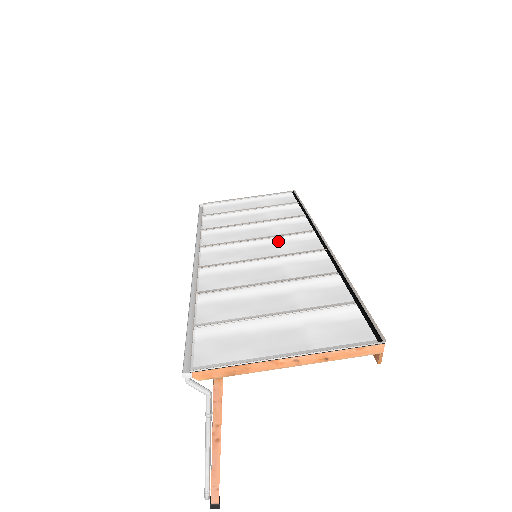
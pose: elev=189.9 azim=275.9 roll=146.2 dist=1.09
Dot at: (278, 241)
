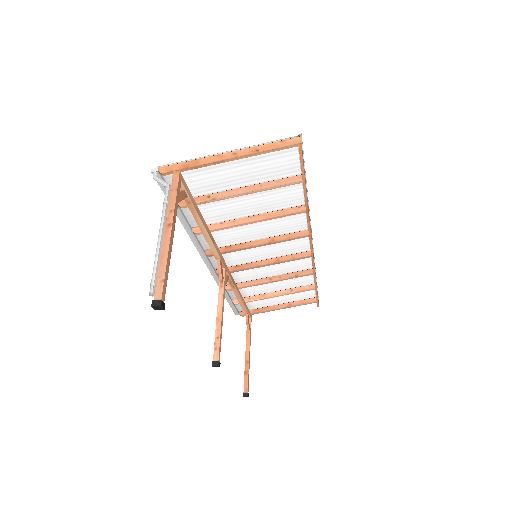
Dot at: (277, 251)
